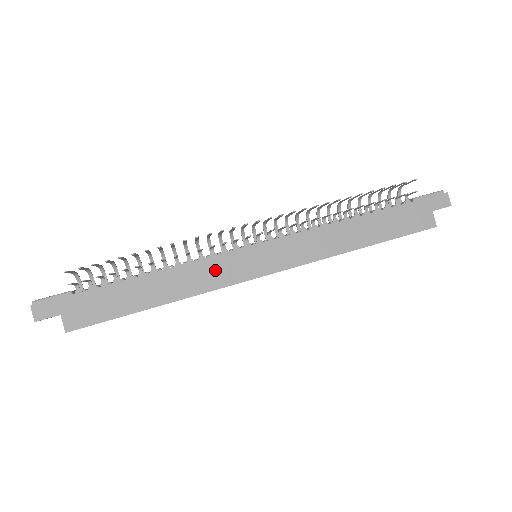
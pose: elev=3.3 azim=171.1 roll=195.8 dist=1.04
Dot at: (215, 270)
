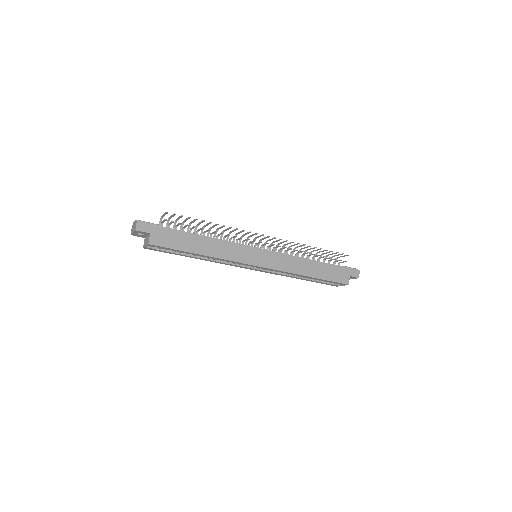
Dot at: (236, 251)
